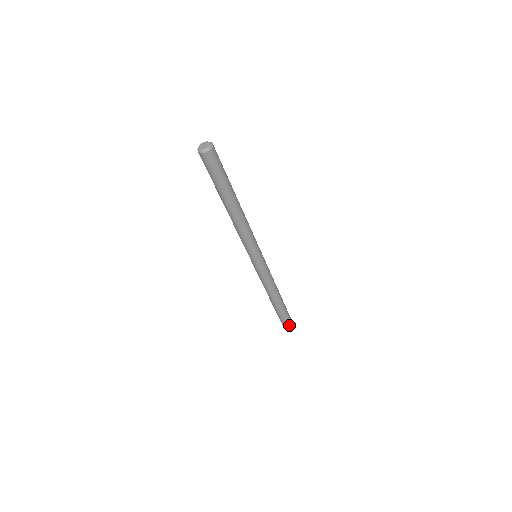
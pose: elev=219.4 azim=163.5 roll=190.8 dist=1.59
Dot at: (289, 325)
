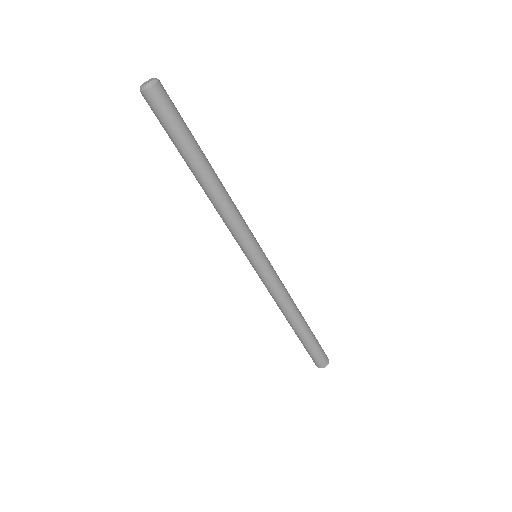
Dot at: (327, 359)
